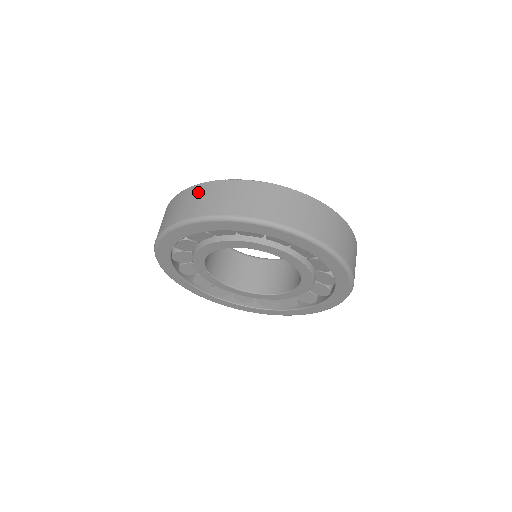
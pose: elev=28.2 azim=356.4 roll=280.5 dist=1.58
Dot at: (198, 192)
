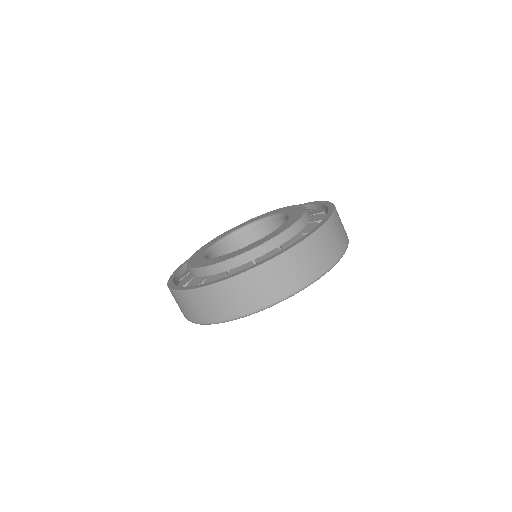
Dot at: (226, 292)
